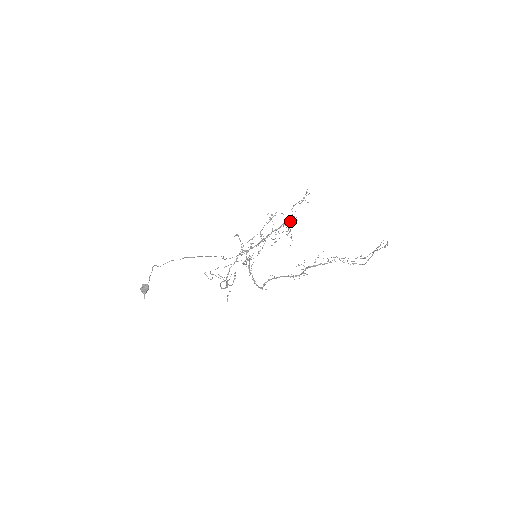
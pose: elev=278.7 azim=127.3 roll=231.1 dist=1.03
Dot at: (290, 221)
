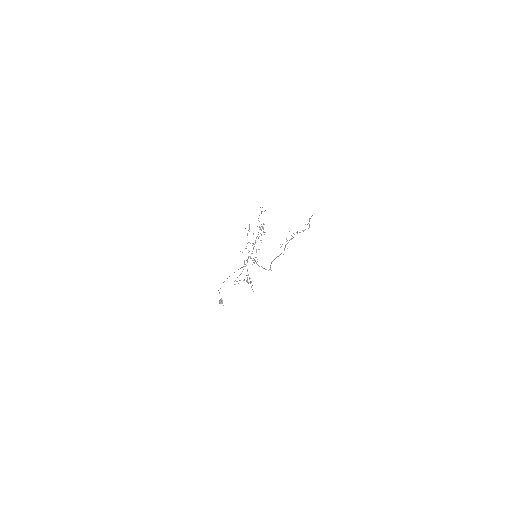
Dot at: occluded
